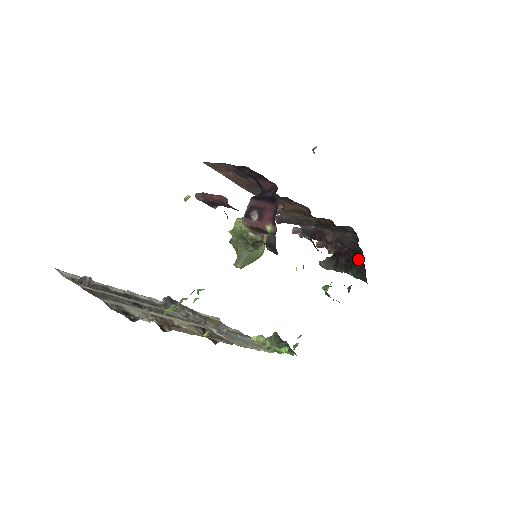
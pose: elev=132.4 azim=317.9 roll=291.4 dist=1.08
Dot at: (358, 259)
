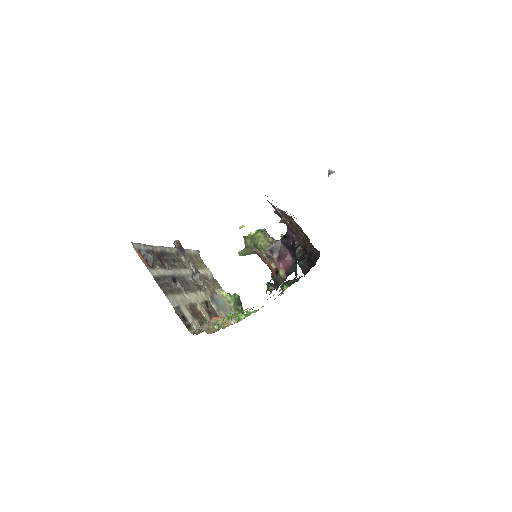
Dot at: (309, 260)
